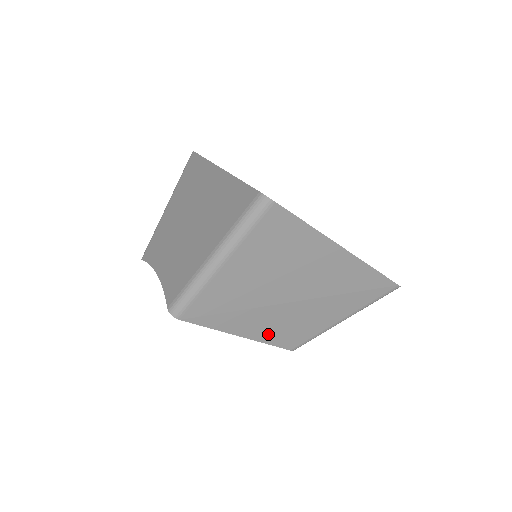
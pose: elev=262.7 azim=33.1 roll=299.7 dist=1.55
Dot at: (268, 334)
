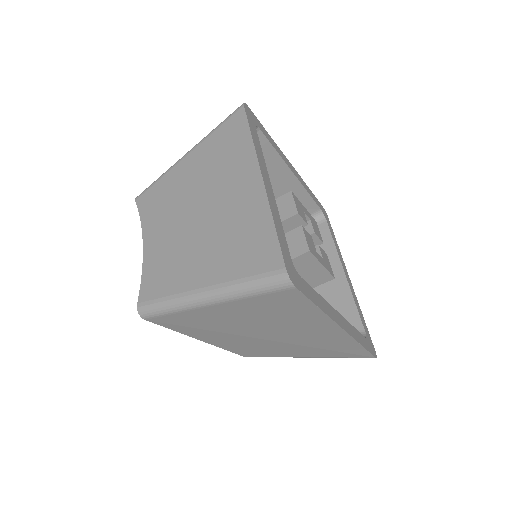
Dot at: (230, 346)
